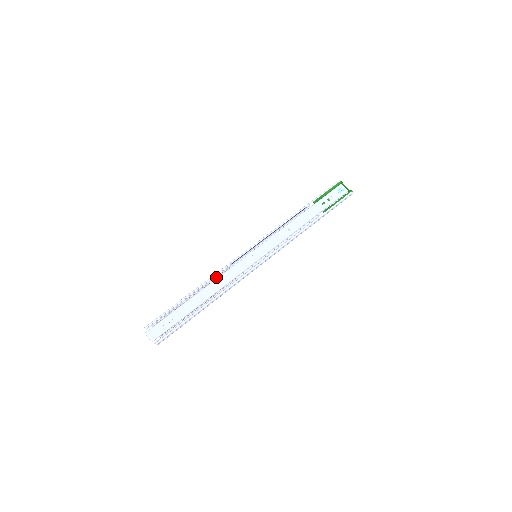
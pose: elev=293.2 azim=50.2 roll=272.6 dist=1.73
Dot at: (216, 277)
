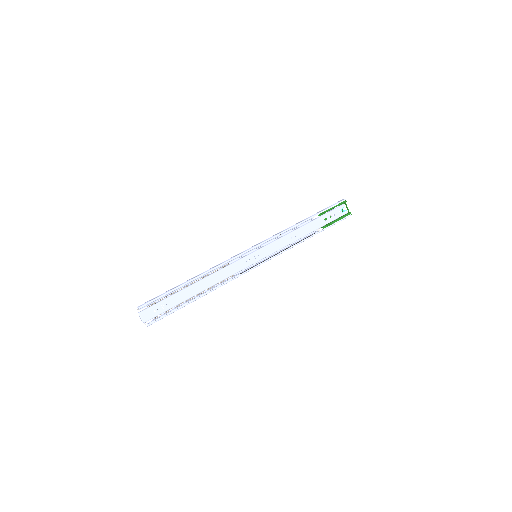
Dot at: (217, 270)
